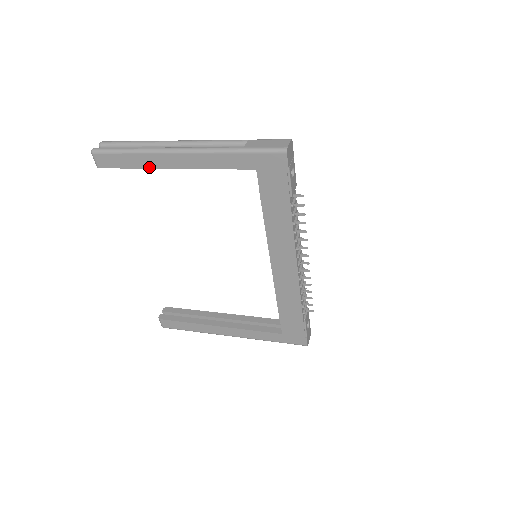
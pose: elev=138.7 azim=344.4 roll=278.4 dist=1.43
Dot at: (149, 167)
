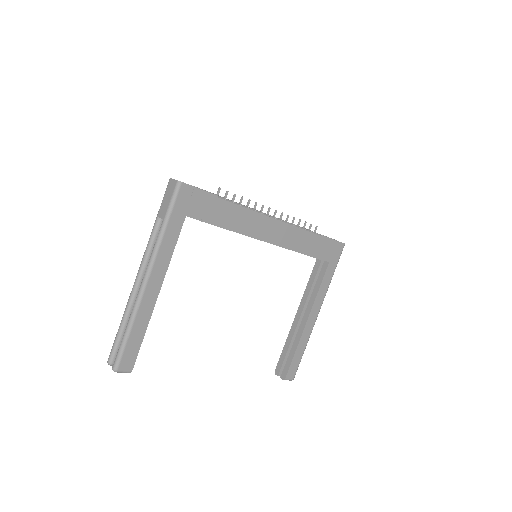
Dot at: (149, 318)
